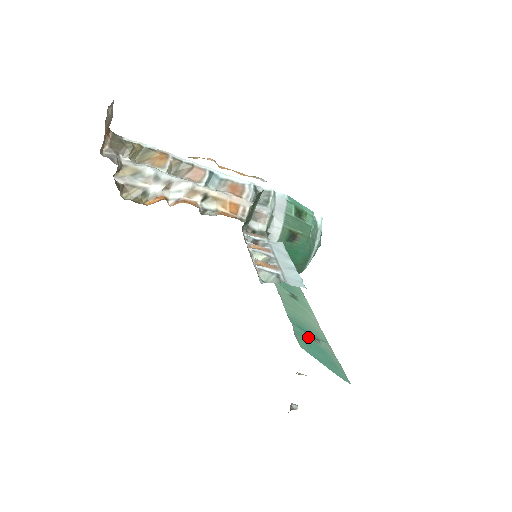
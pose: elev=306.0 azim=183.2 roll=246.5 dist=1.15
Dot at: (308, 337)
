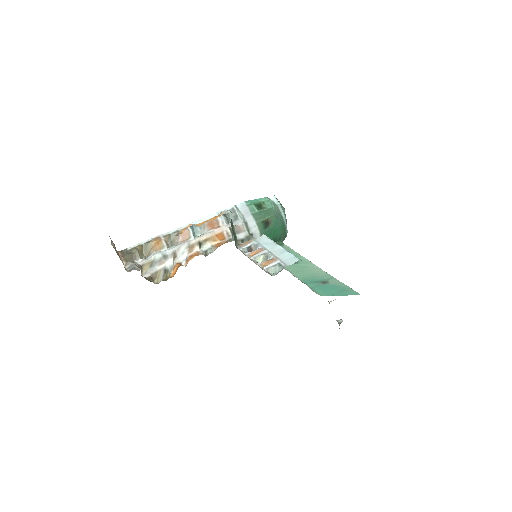
Dot at: (320, 285)
